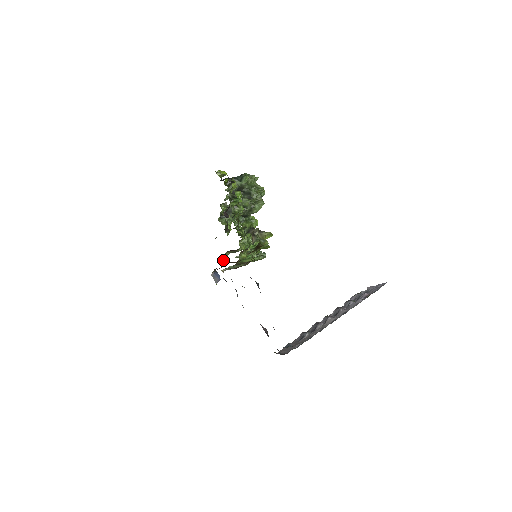
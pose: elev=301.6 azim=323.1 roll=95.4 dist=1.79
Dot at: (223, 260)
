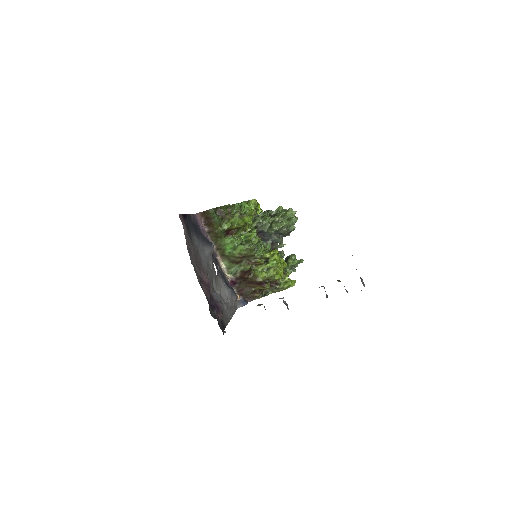
Dot at: (260, 295)
